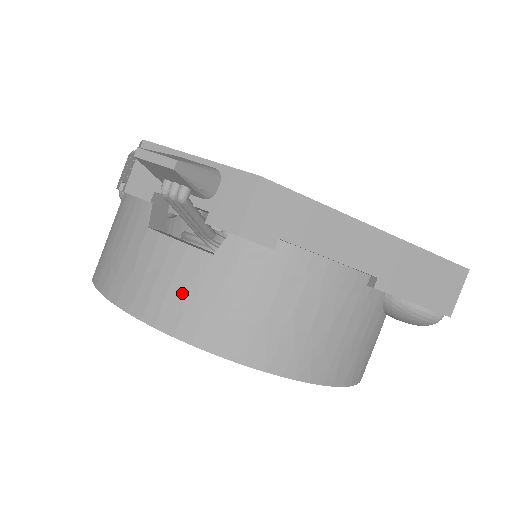
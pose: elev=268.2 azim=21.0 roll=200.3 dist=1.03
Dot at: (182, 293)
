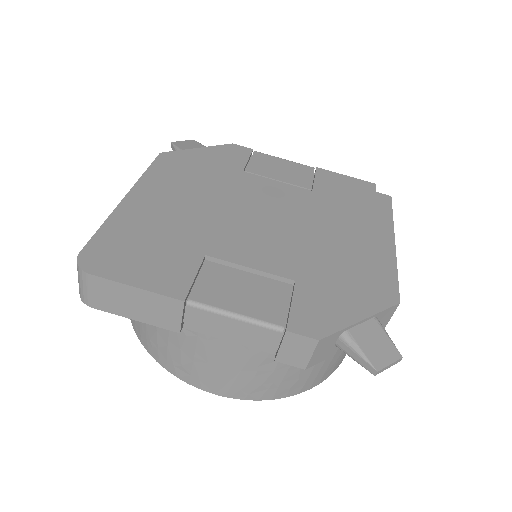
Dot at: (335, 363)
